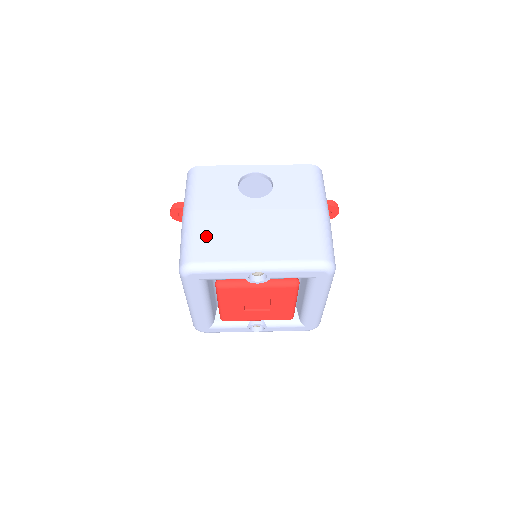
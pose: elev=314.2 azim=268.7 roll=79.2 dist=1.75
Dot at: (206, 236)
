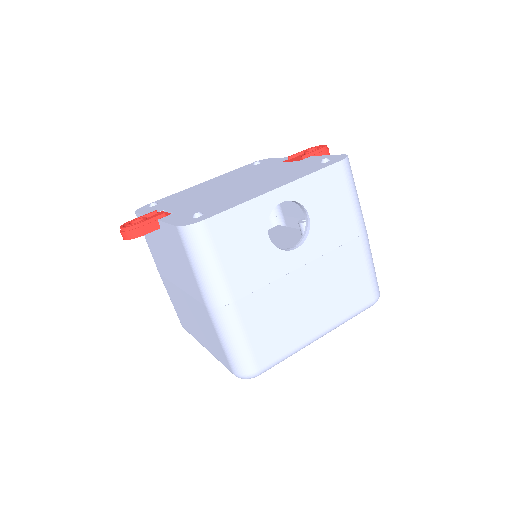
Dot at: (260, 332)
